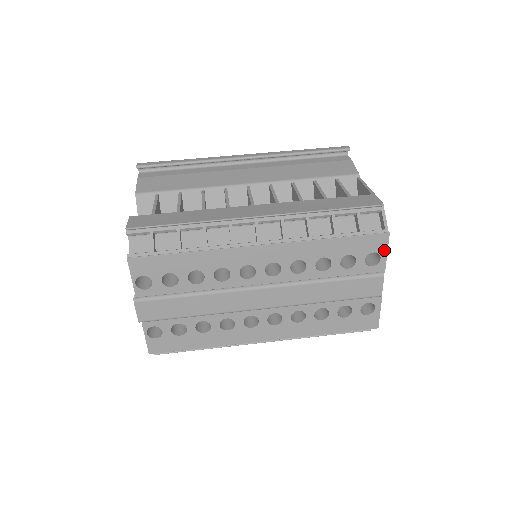
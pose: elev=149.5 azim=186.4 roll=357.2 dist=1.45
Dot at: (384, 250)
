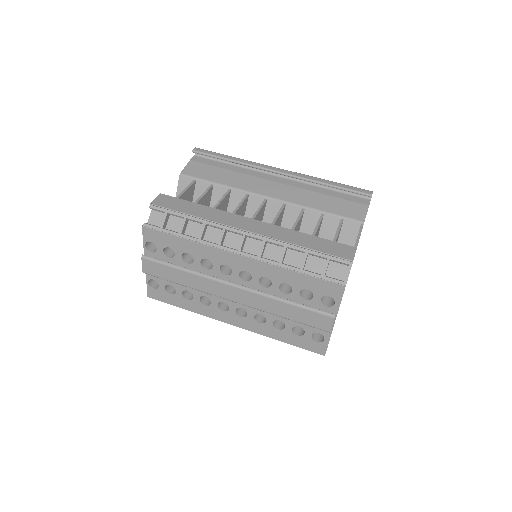
Dot at: (339, 298)
